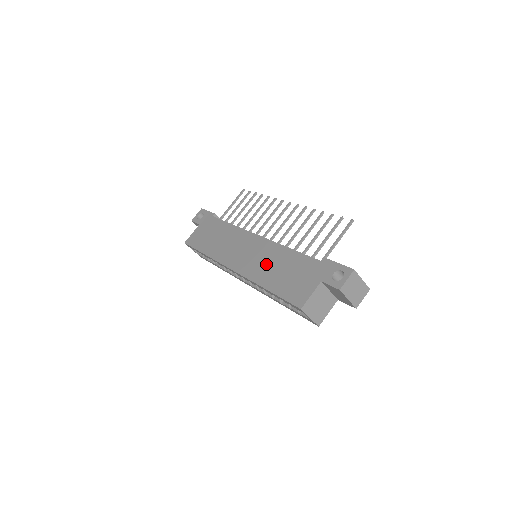
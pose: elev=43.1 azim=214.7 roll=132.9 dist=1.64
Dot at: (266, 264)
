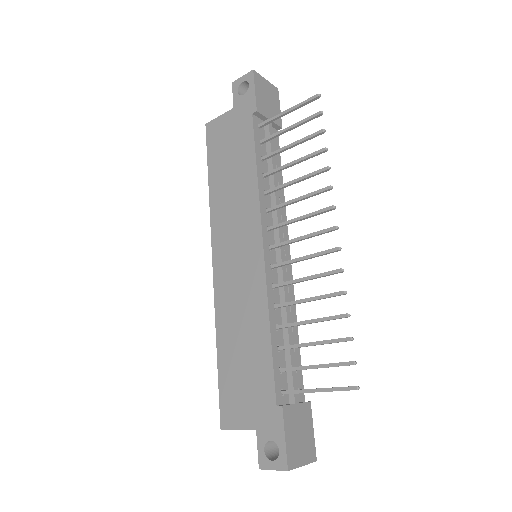
Dot at: (238, 313)
